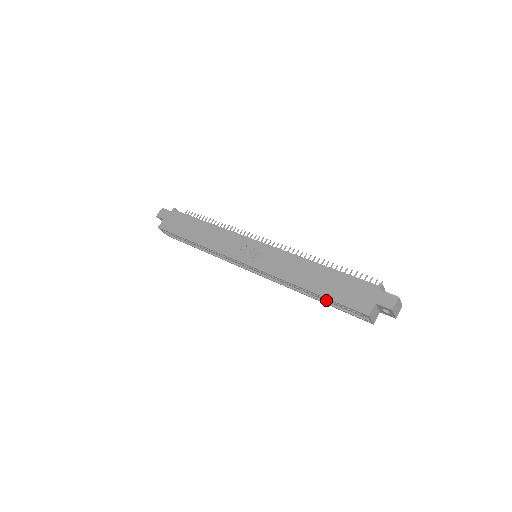
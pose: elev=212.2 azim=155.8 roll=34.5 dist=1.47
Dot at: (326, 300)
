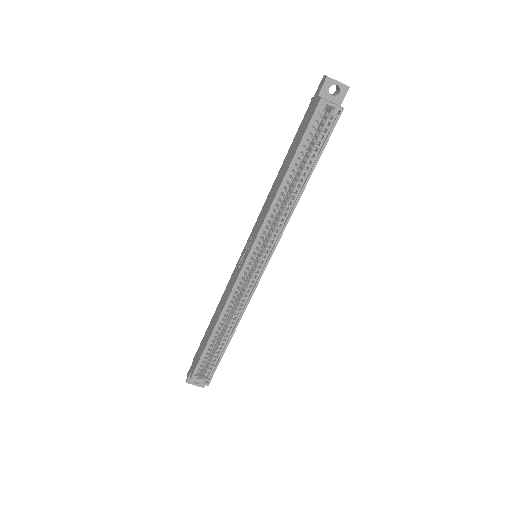
Dot at: (309, 166)
